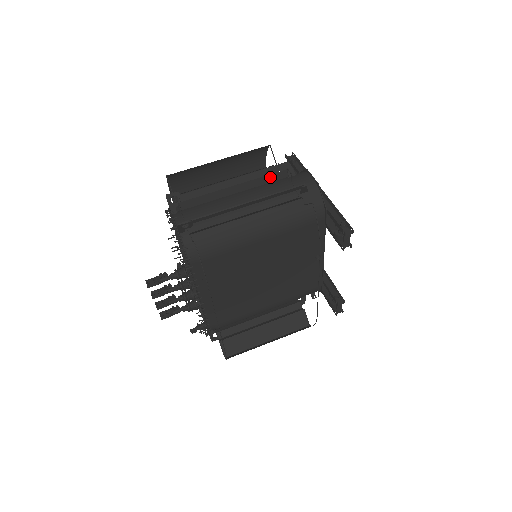
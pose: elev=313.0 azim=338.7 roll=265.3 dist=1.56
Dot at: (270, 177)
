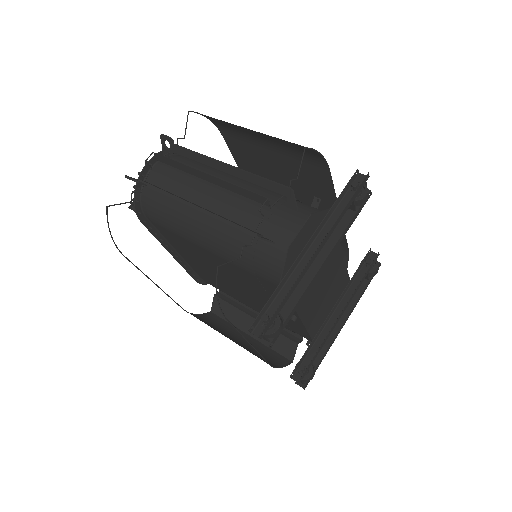
Dot at: (247, 192)
